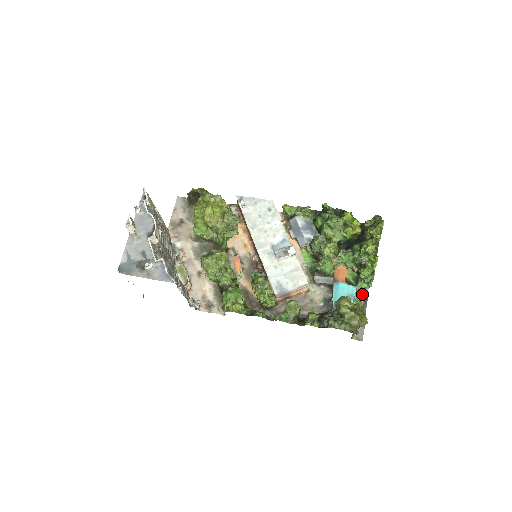
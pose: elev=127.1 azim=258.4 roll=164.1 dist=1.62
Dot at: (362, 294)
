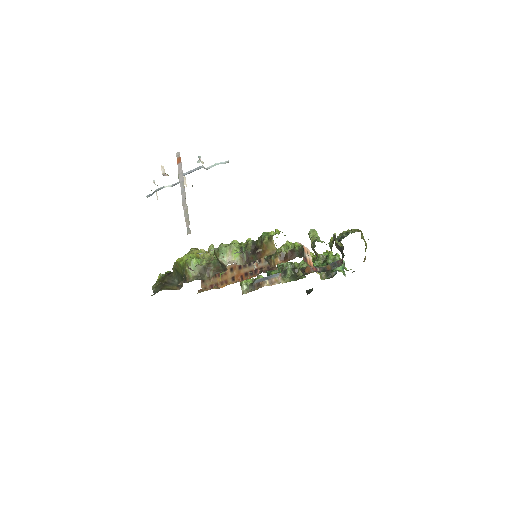
Dot at: occluded
